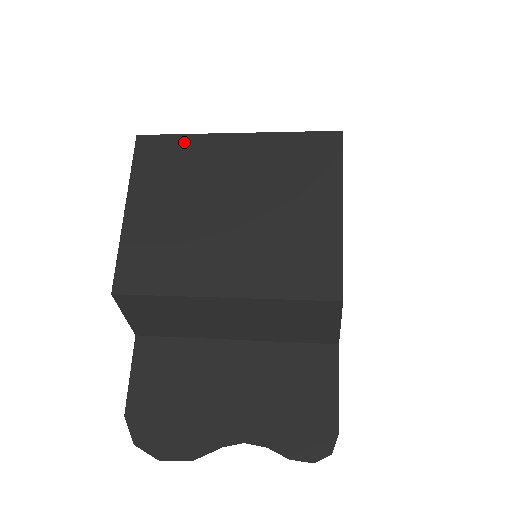
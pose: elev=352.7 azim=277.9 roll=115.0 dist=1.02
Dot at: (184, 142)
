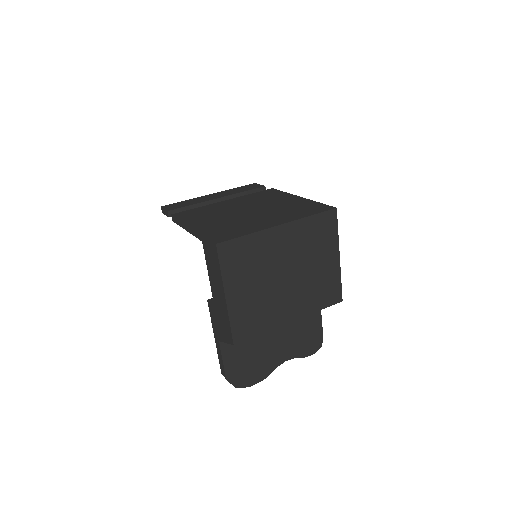
Dot at: (250, 240)
